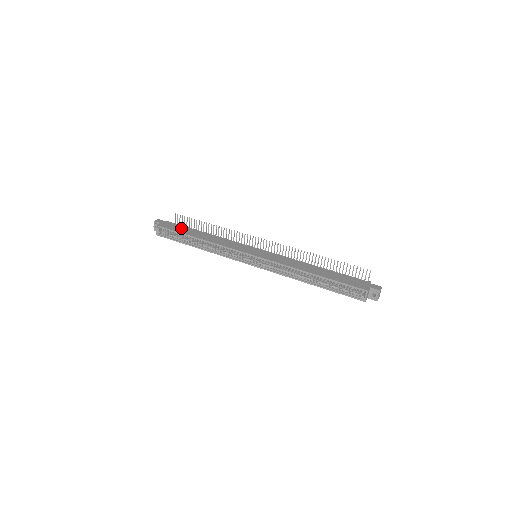
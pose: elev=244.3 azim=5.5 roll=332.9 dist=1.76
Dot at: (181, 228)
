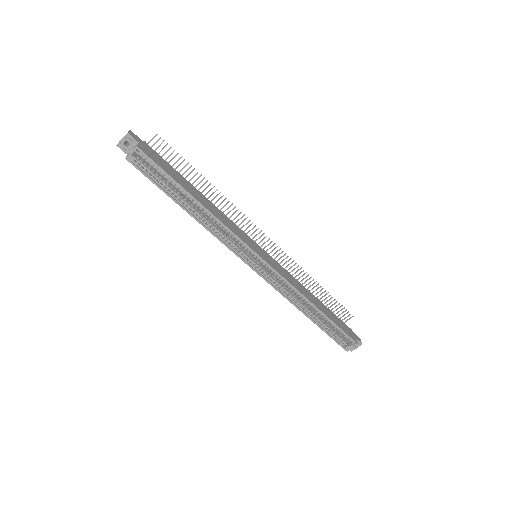
Dot at: (170, 169)
